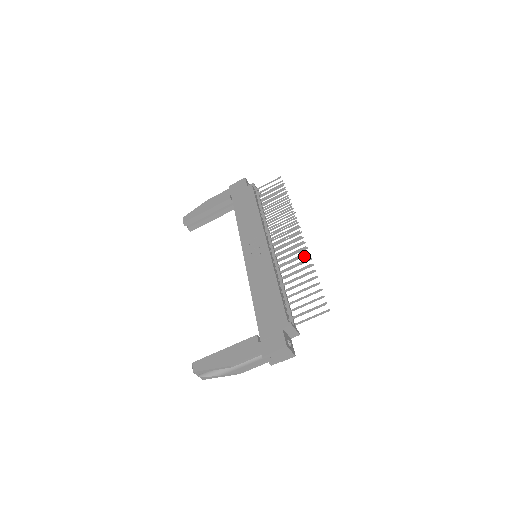
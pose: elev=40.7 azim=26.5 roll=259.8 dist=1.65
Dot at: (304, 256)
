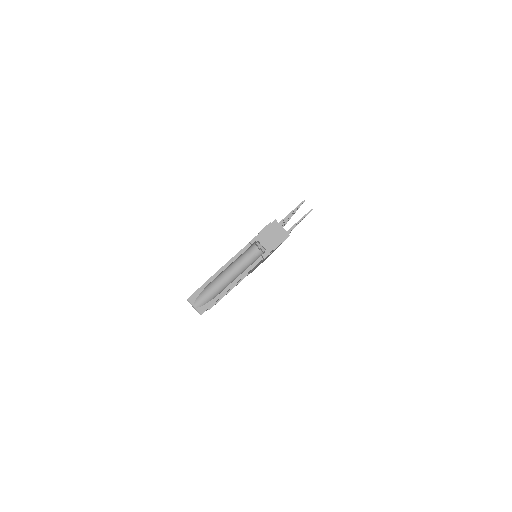
Dot at: occluded
